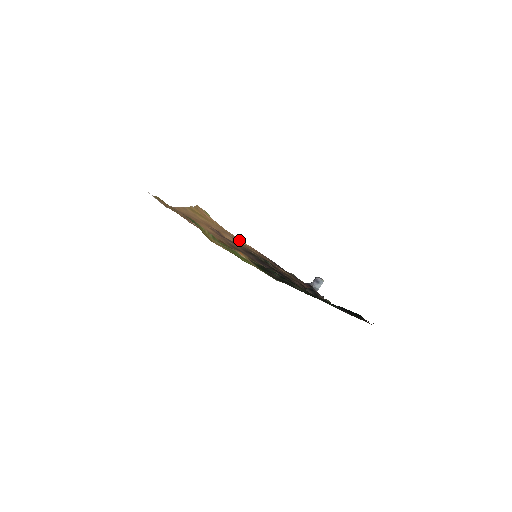
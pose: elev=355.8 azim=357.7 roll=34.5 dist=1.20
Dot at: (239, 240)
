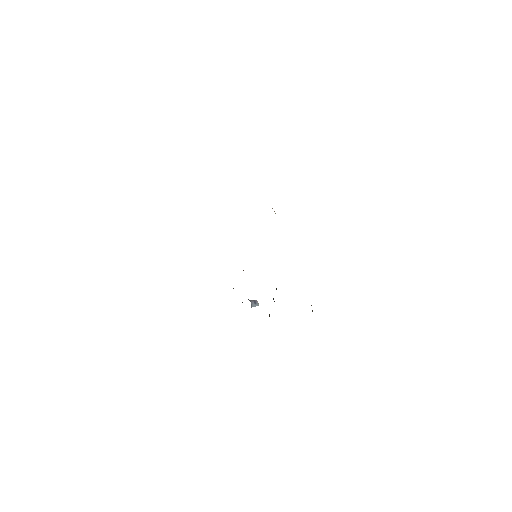
Dot at: occluded
